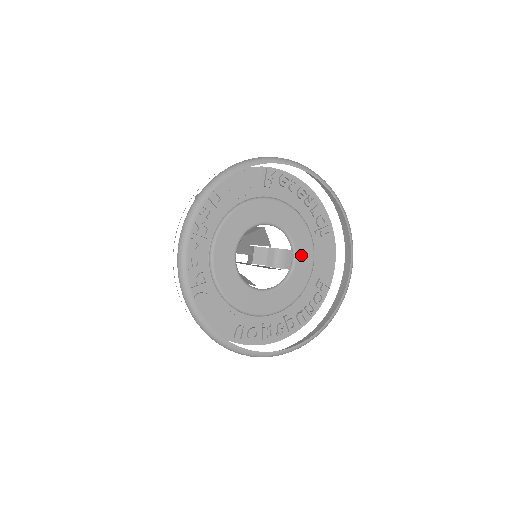
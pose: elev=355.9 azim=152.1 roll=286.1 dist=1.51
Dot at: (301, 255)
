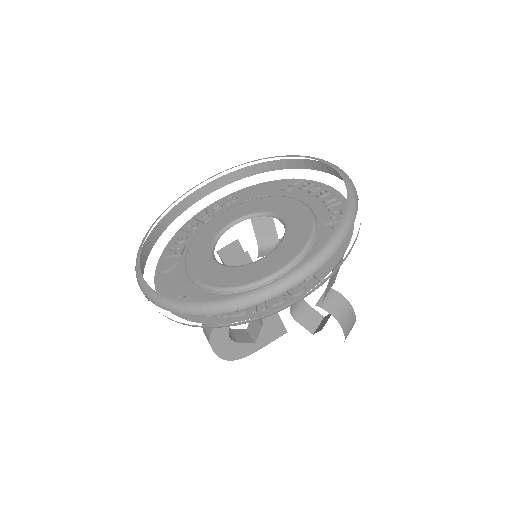
Dot at: (291, 239)
